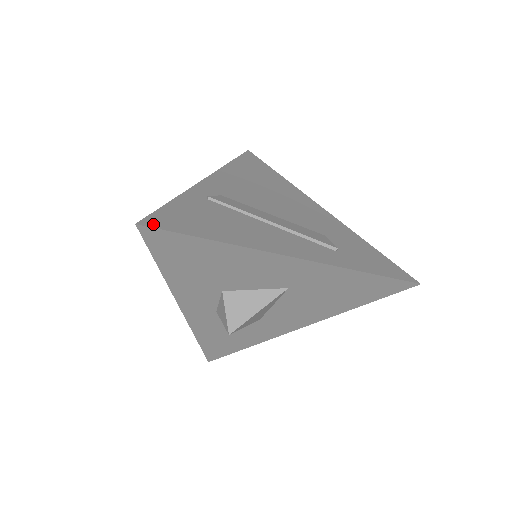
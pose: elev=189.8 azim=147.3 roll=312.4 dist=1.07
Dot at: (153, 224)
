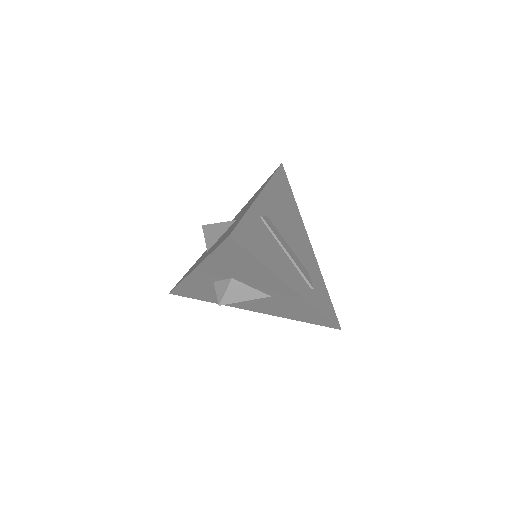
Dot at: (237, 238)
